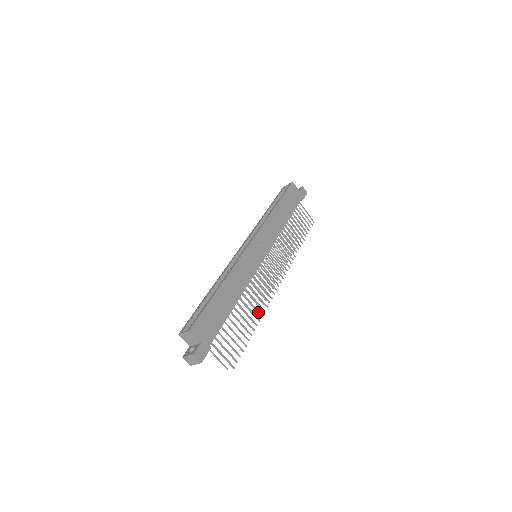
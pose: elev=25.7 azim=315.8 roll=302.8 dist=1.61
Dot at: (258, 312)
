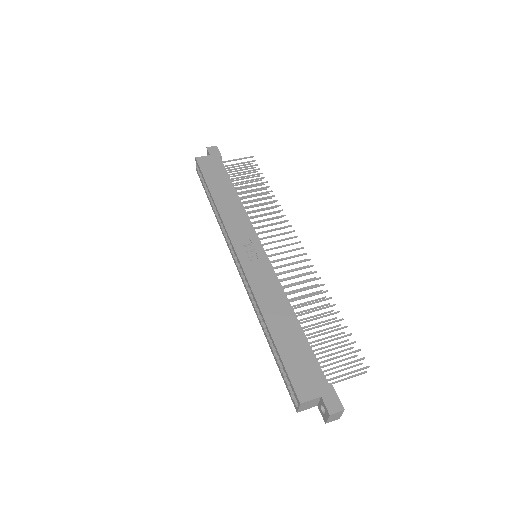
Dot at: occluded
